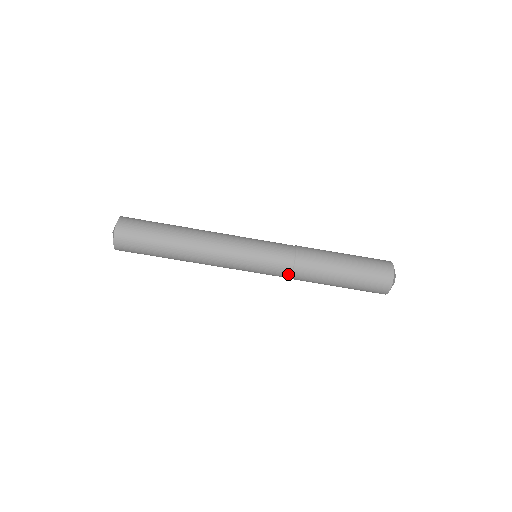
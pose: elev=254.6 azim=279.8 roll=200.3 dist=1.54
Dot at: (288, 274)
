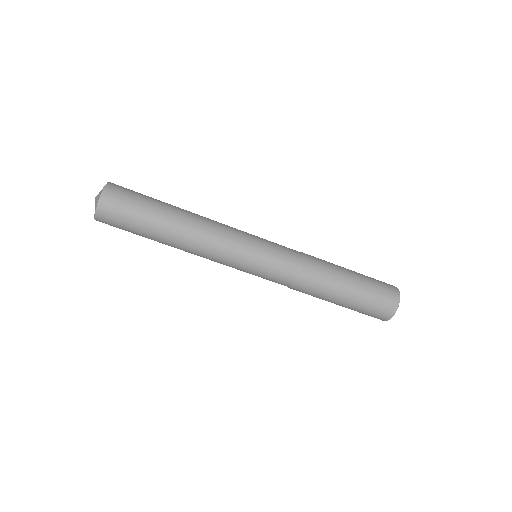
Dot at: (292, 277)
